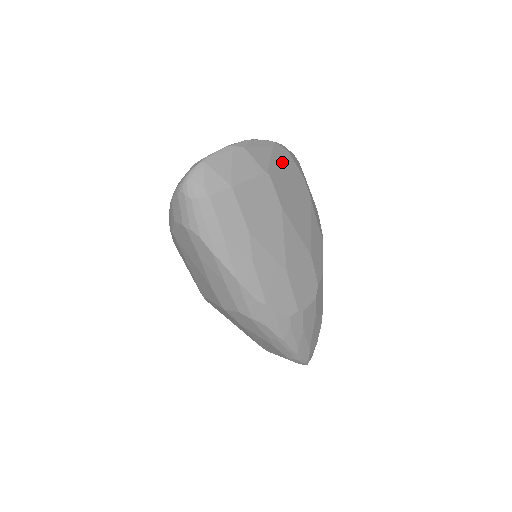
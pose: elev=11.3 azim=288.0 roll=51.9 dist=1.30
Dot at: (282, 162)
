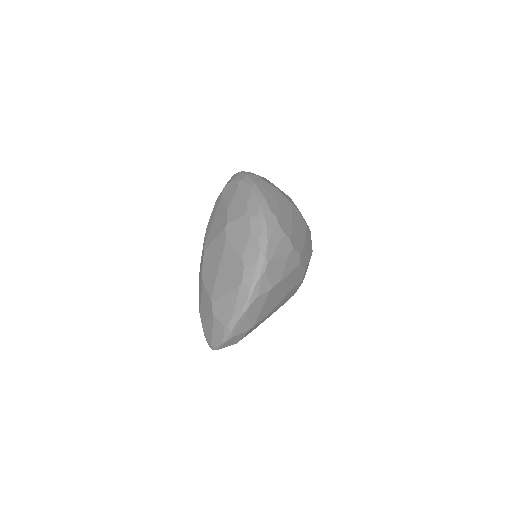
Dot at: (256, 309)
